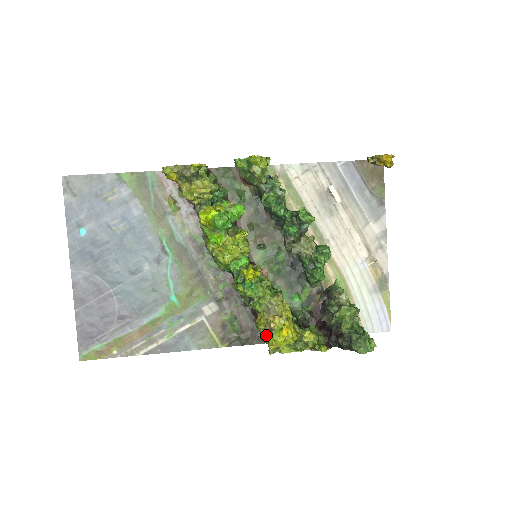
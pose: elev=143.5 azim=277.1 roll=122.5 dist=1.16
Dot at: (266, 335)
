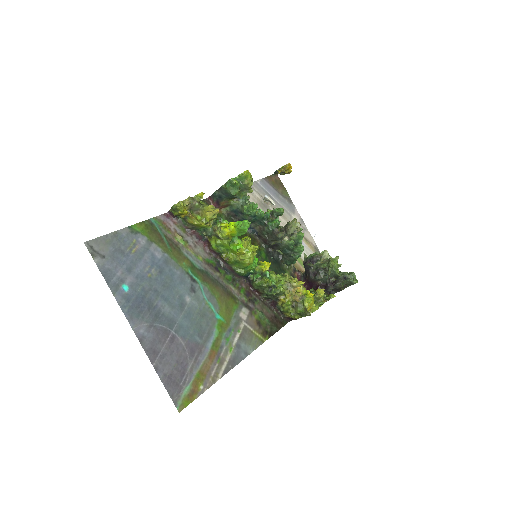
Dot at: (297, 306)
